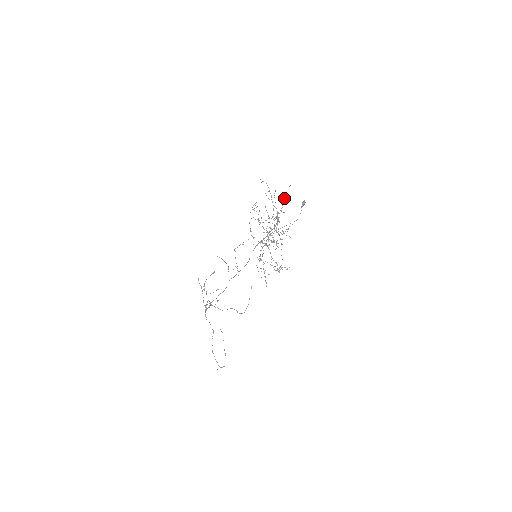
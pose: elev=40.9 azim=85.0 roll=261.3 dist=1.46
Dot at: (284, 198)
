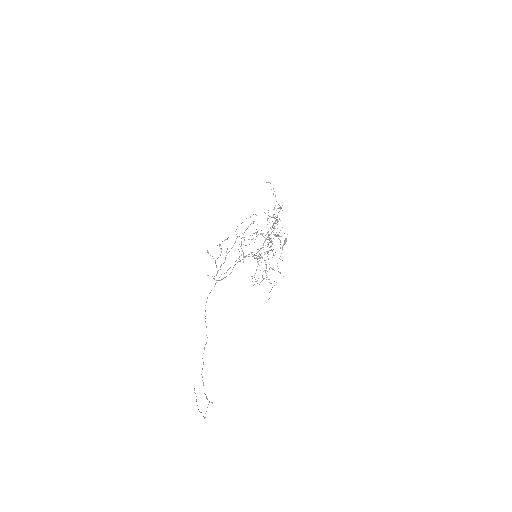
Dot at: (278, 212)
